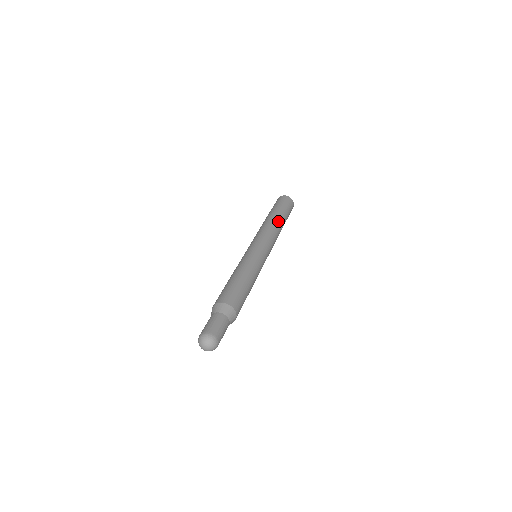
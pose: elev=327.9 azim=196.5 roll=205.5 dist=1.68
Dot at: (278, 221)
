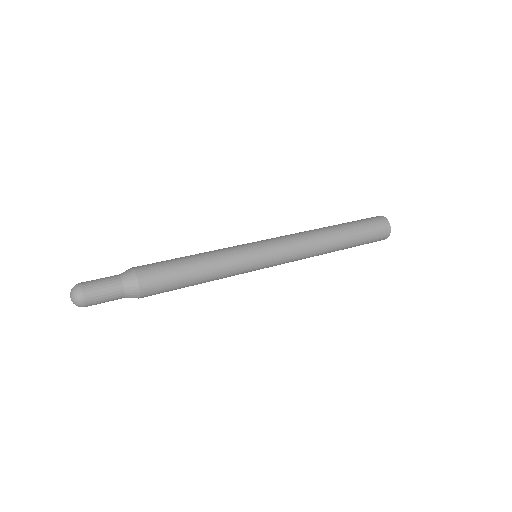
Dot at: (328, 233)
